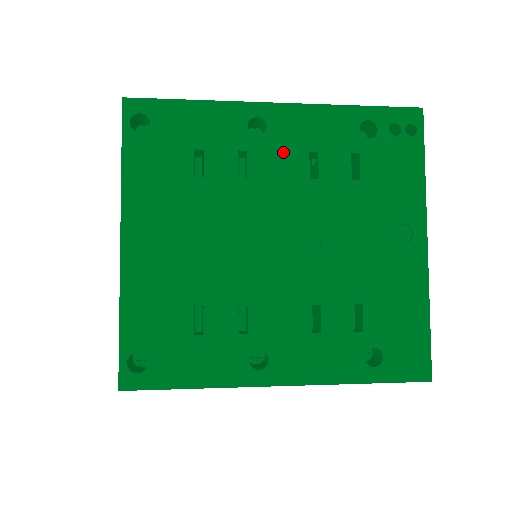
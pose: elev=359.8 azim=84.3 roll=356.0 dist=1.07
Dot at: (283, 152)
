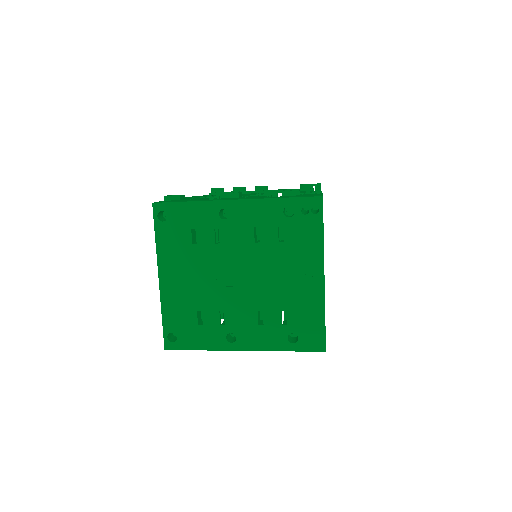
Dot at: (239, 228)
